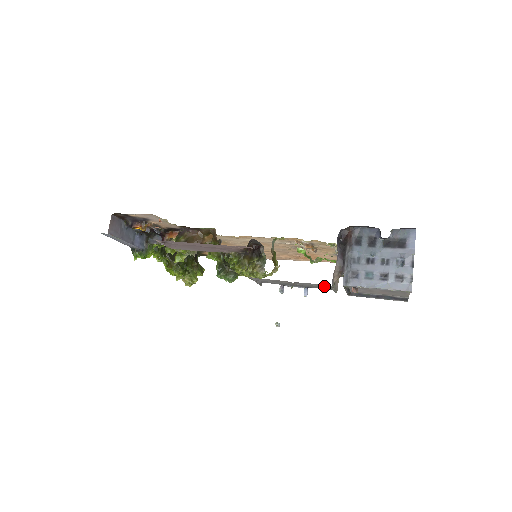
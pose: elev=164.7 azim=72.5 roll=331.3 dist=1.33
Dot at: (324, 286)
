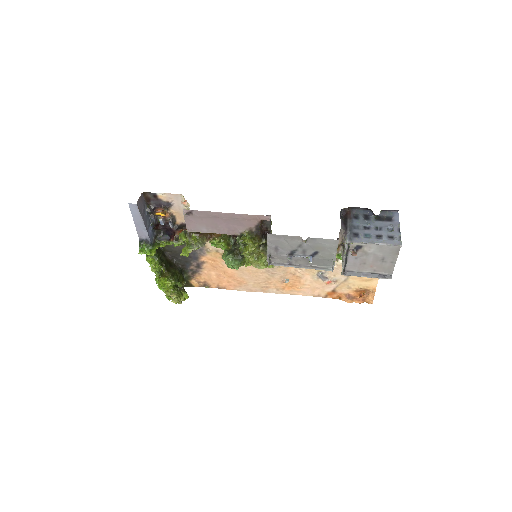
Dot at: (331, 243)
